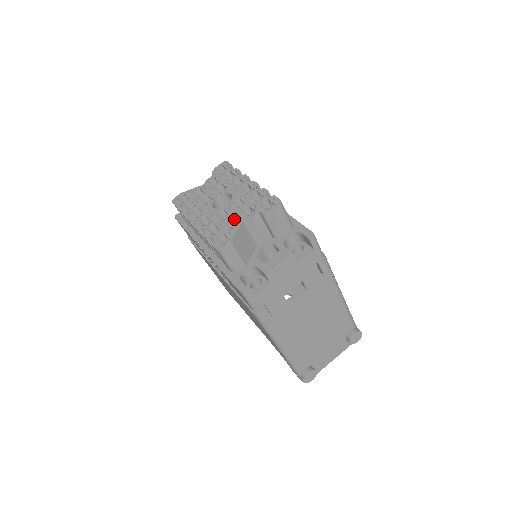
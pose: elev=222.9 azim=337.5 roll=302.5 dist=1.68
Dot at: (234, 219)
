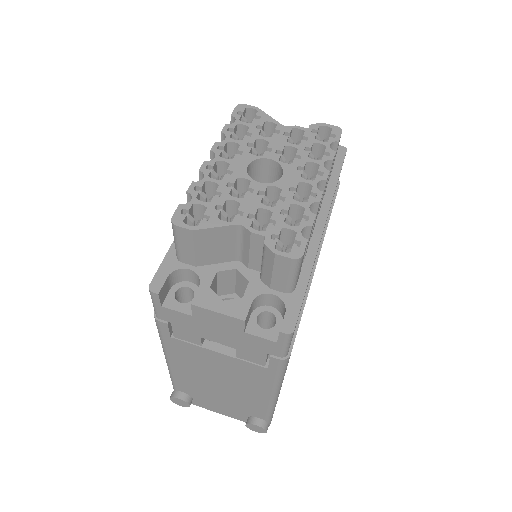
Dot at: (239, 208)
